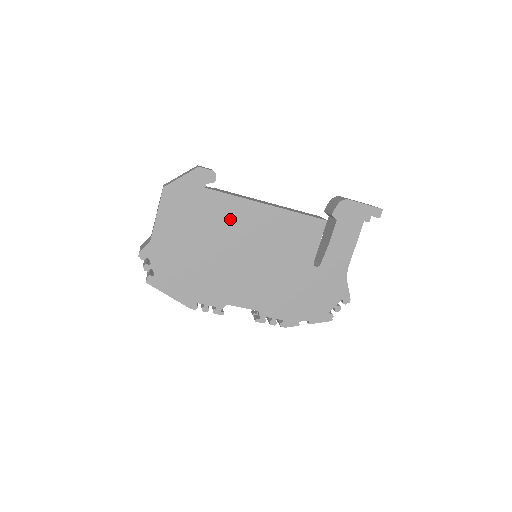
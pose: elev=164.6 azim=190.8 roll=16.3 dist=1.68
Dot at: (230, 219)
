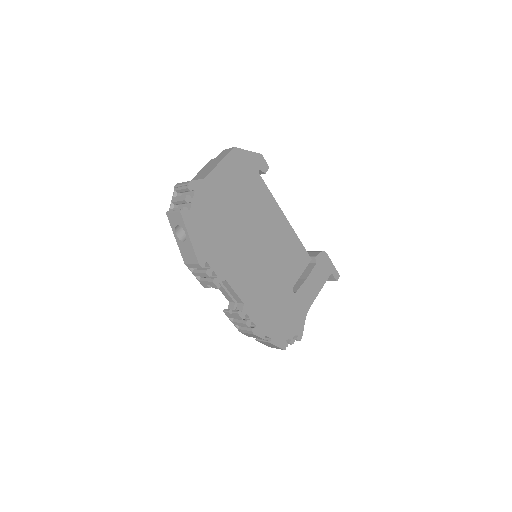
Dot at: (261, 209)
